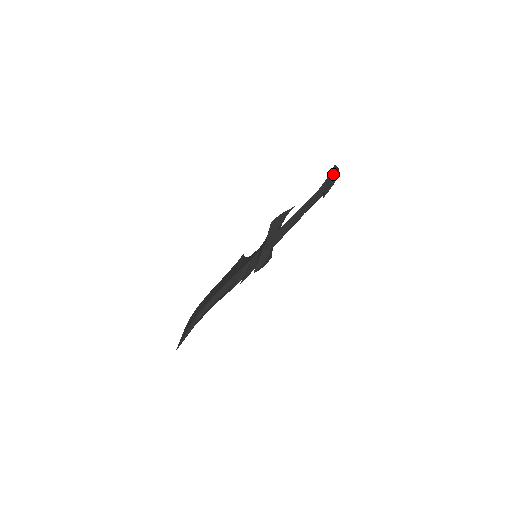
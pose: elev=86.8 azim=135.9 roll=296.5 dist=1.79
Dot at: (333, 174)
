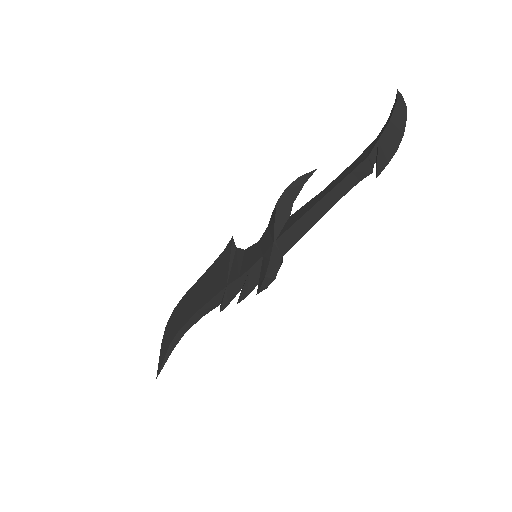
Dot at: (396, 122)
